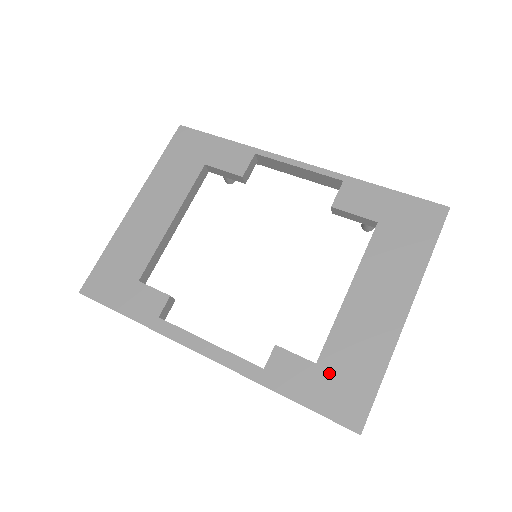
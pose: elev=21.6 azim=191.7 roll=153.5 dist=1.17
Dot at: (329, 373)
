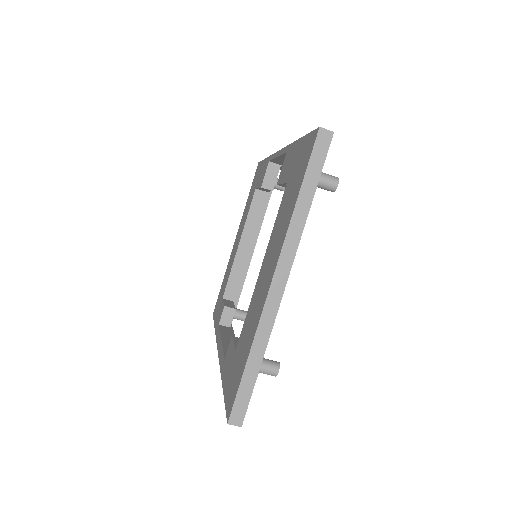
Dot at: (236, 359)
